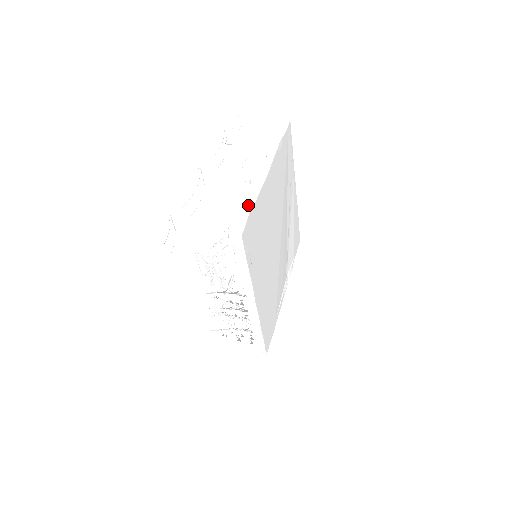
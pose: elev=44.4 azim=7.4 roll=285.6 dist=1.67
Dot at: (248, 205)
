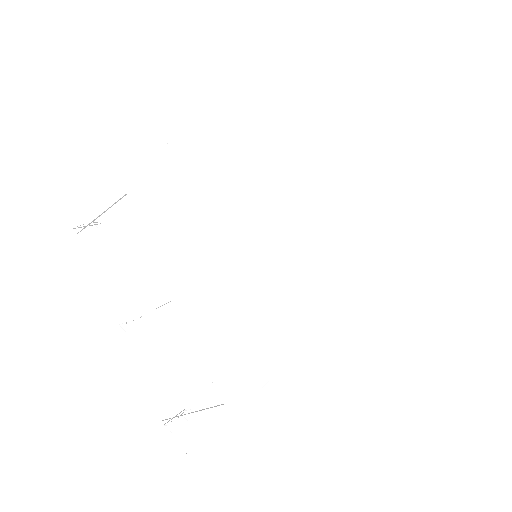
Dot at: (213, 363)
